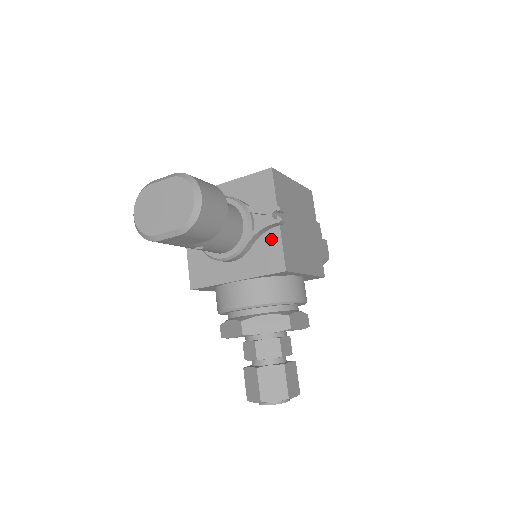
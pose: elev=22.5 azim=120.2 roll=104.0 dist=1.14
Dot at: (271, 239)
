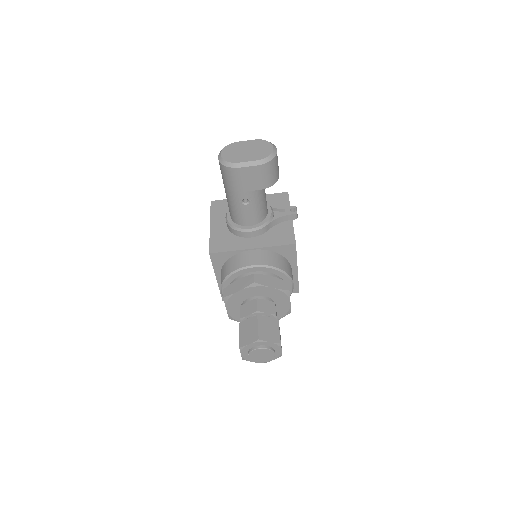
Dot at: (285, 226)
